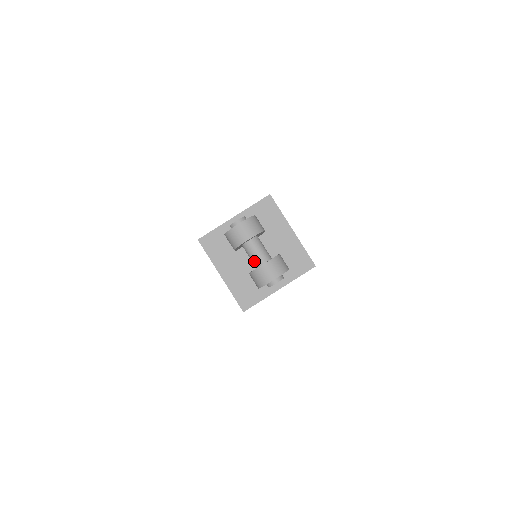
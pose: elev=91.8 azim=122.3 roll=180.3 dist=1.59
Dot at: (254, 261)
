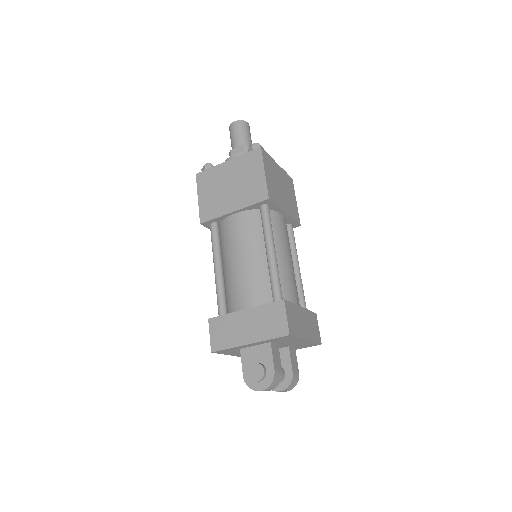
Dot at: occluded
